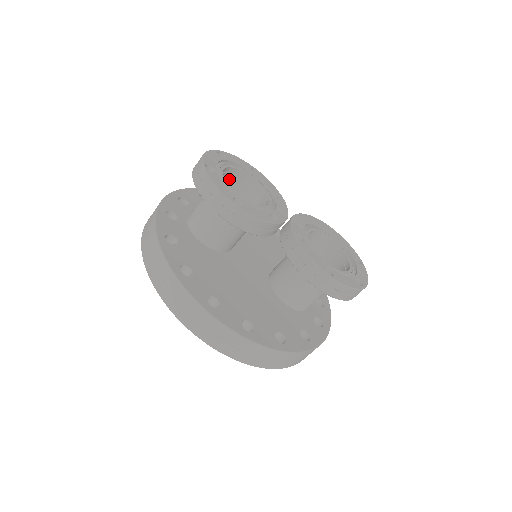
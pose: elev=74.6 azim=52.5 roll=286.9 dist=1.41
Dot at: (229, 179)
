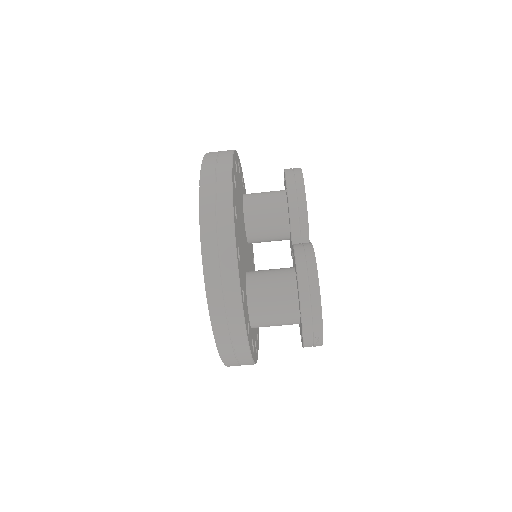
Dot at: occluded
